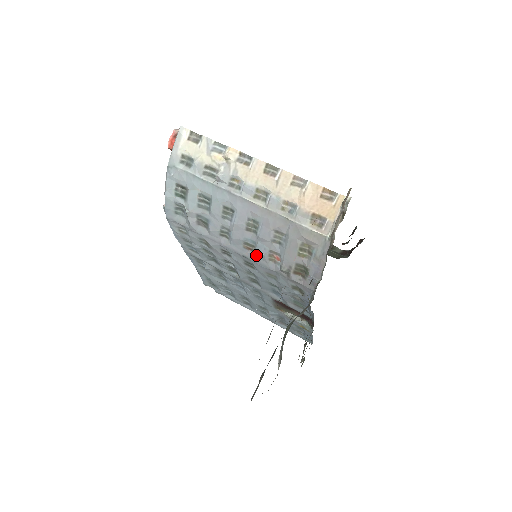
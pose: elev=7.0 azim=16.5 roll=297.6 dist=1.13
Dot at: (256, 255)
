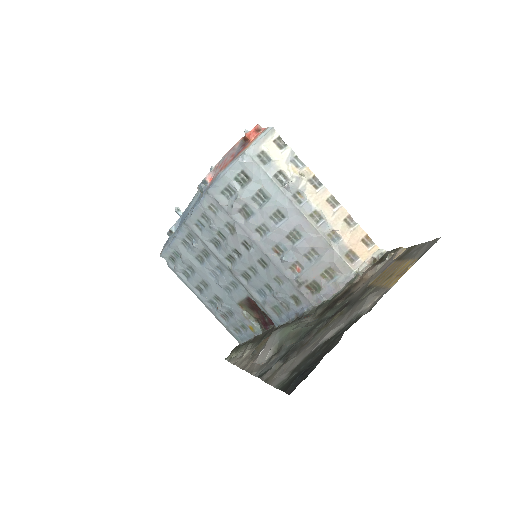
Dot at: (282, 260)
